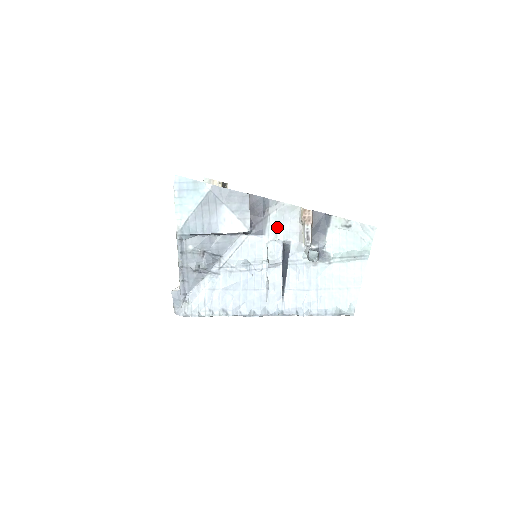
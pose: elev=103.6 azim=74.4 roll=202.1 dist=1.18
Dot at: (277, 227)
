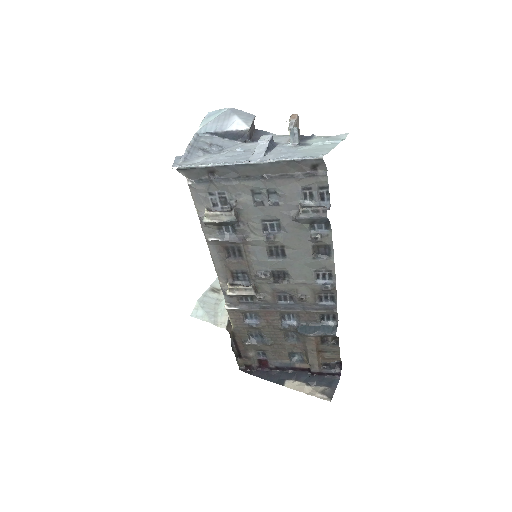
Dot at: occluded
